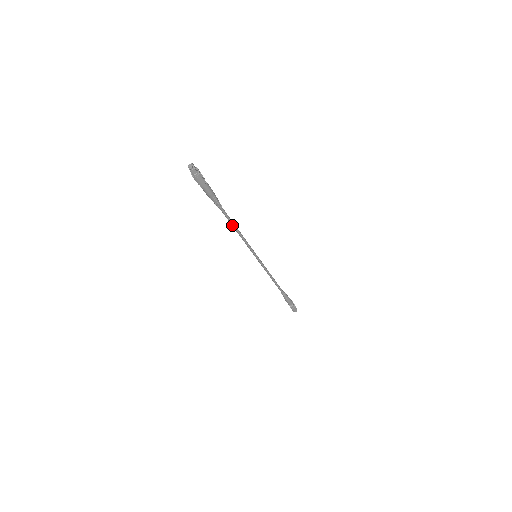
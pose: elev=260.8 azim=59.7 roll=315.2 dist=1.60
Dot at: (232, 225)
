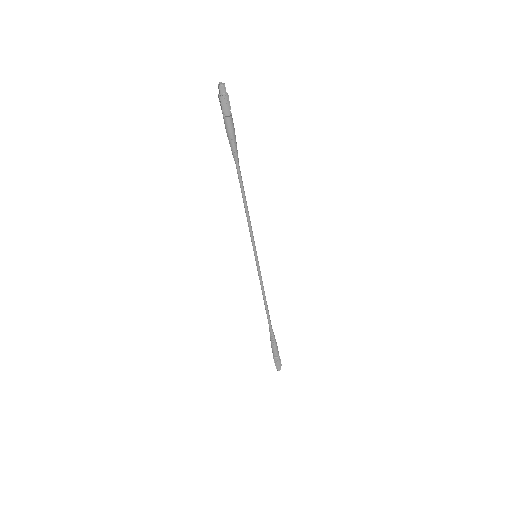
Dot at: (242, 193)
